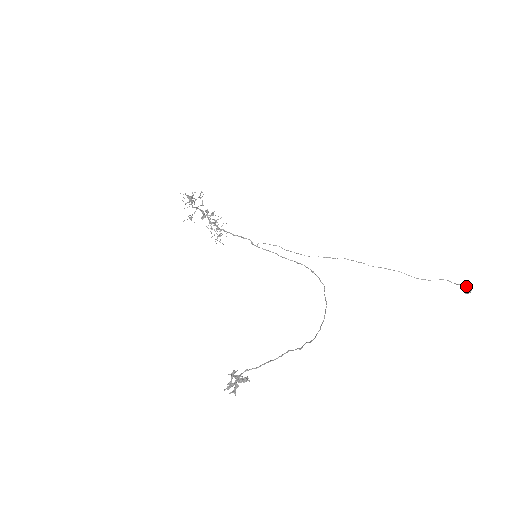
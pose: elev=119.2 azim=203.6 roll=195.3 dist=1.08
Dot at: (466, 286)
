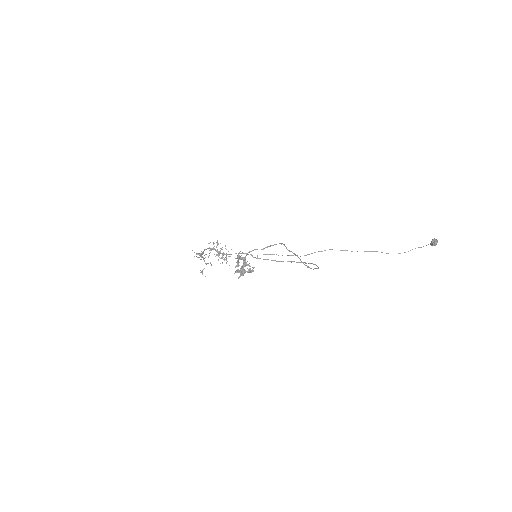
Dot at: (432, 240)
